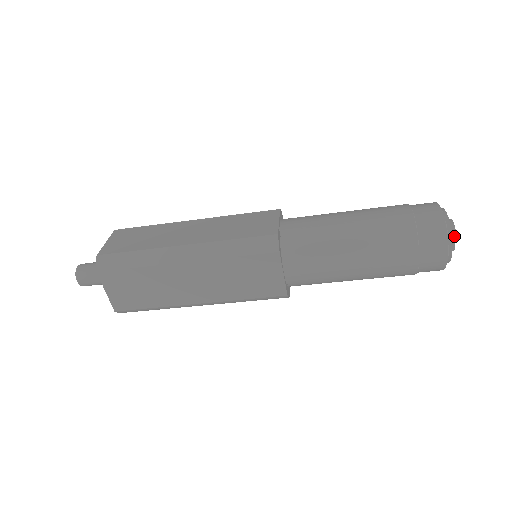
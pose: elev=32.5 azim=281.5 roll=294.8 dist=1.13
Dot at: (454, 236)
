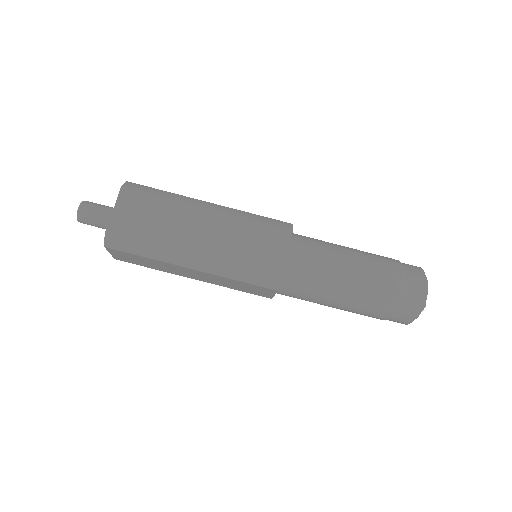
Dot at: occluded
